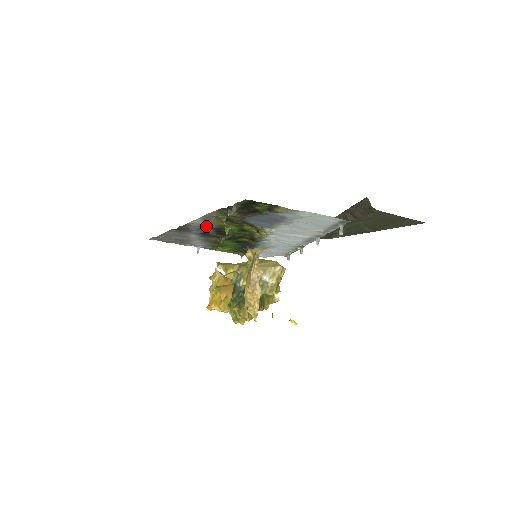
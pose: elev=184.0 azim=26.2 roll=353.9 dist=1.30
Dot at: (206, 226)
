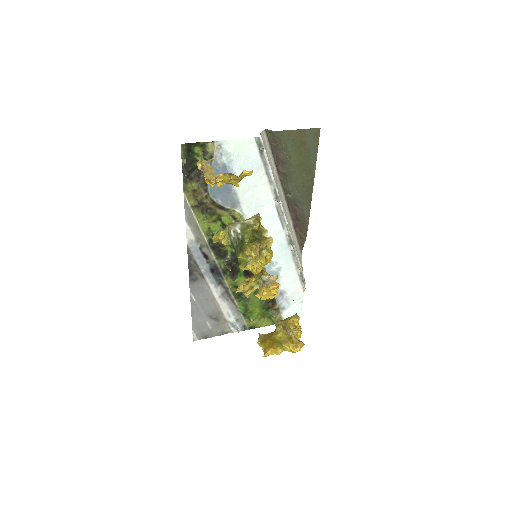
Dot at: (202, 243)
